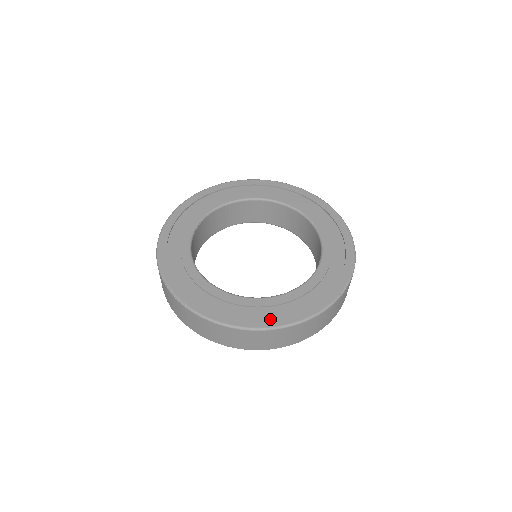
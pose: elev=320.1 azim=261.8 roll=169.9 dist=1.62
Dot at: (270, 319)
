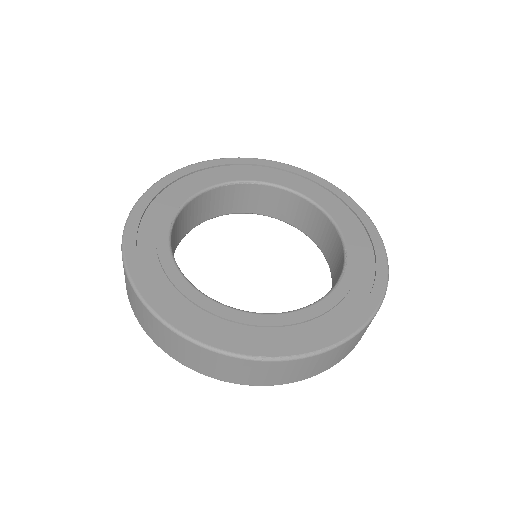
Dot at: (162, 301)
